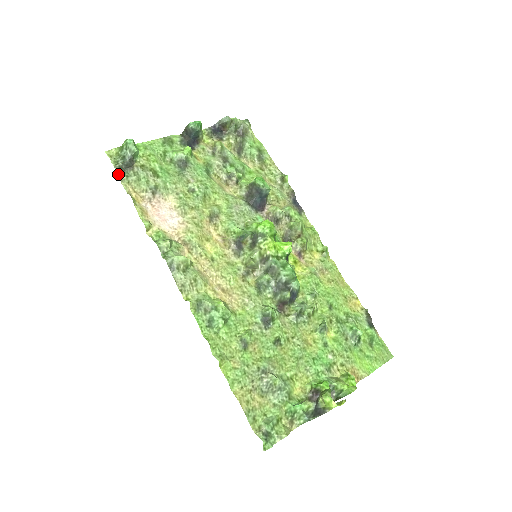
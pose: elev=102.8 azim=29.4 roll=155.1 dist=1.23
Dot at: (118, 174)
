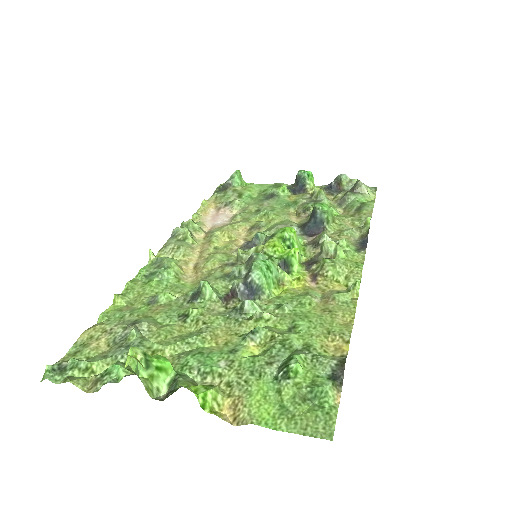
Dot at: (214, 192)
